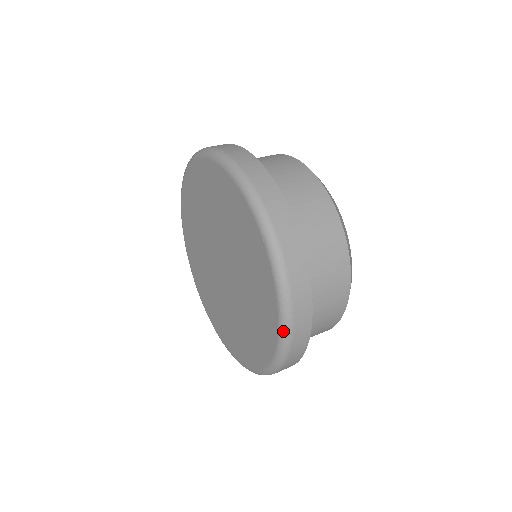
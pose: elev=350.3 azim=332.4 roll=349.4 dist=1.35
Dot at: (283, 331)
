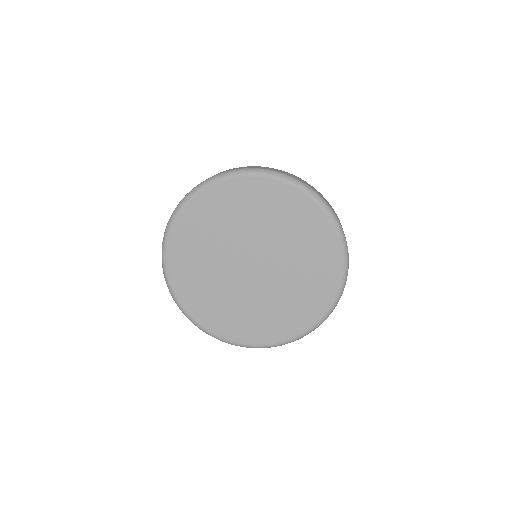
Dot at: (342, 288)
